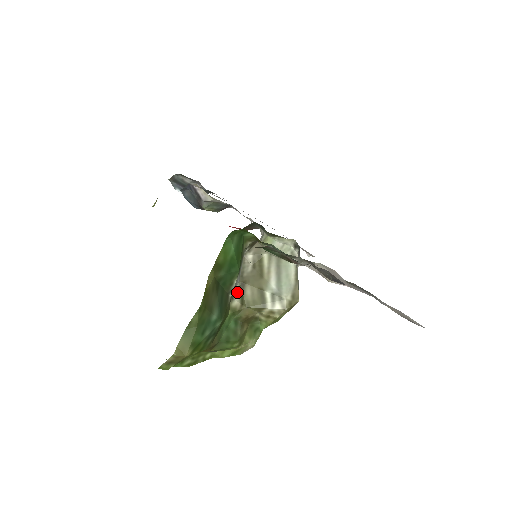
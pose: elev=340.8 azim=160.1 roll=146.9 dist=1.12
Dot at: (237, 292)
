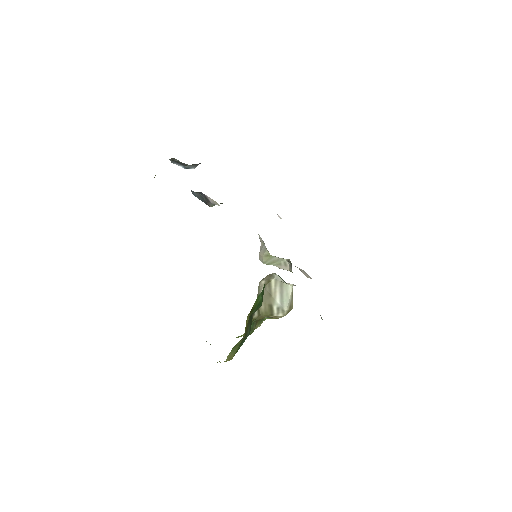
Dot at: occluded
